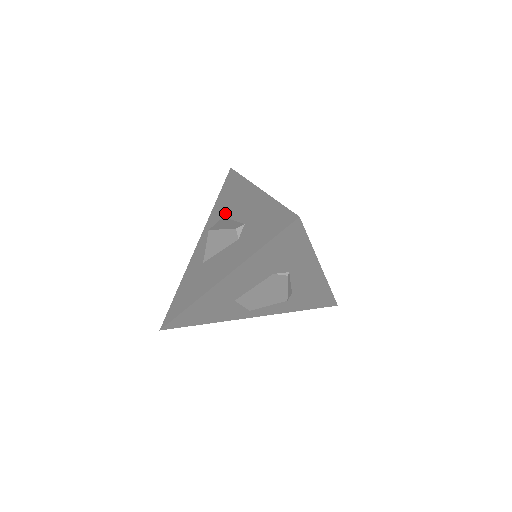
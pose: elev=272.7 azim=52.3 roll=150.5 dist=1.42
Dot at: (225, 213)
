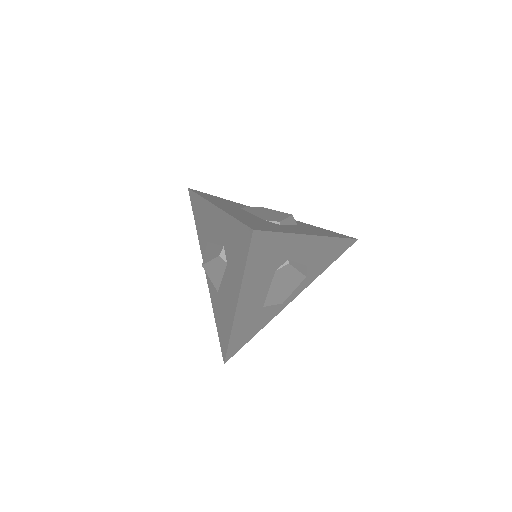
Dot at: (207, 238)
